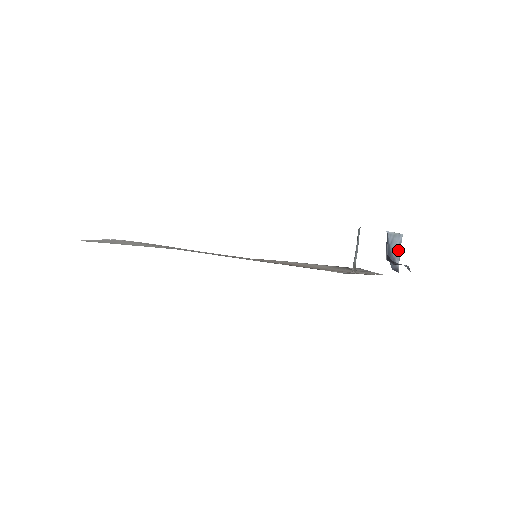
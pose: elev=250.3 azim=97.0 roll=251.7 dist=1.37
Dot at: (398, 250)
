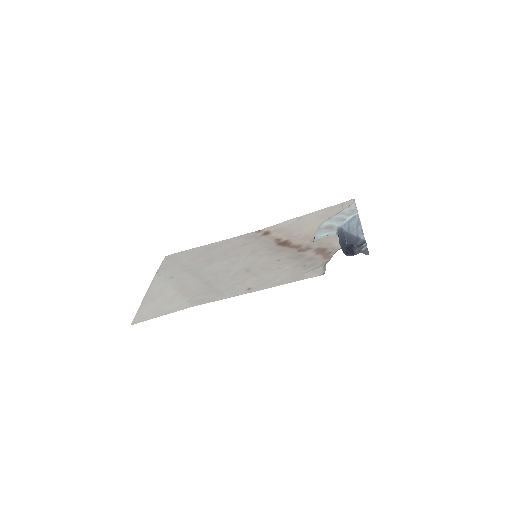
Dot at: (359, 226)
